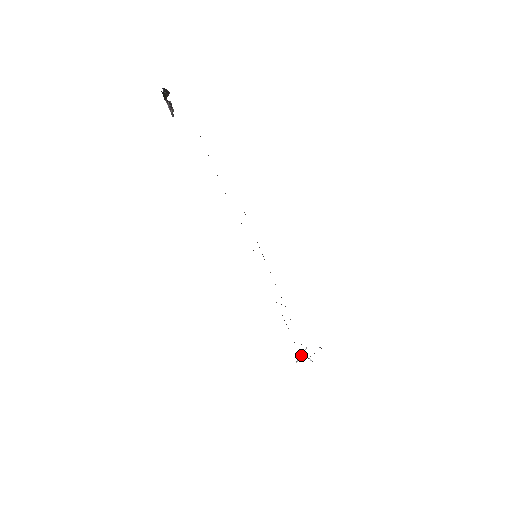
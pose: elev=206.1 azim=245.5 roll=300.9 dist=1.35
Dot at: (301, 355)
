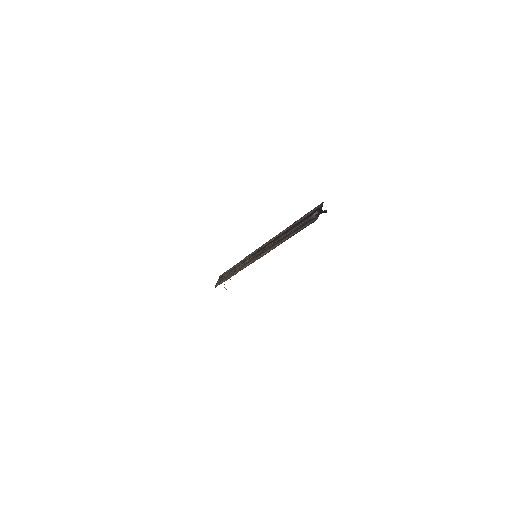
Dot at: occluded
